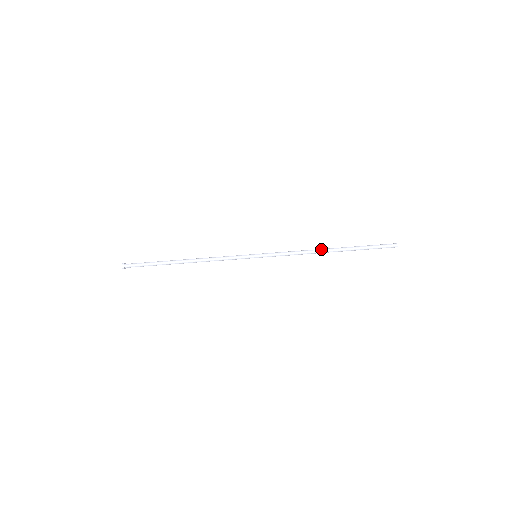
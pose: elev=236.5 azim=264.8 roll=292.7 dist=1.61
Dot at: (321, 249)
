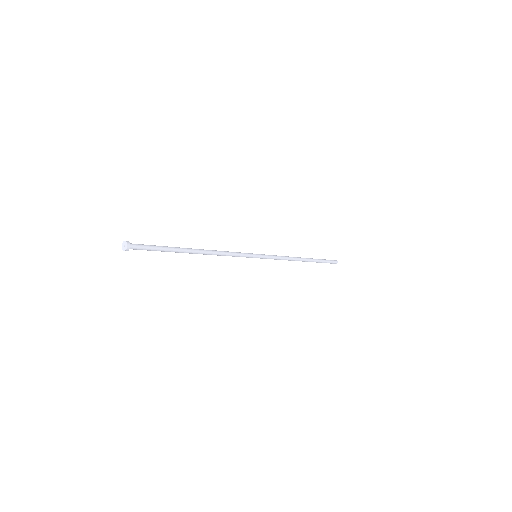
Dot at: (300, 260)
